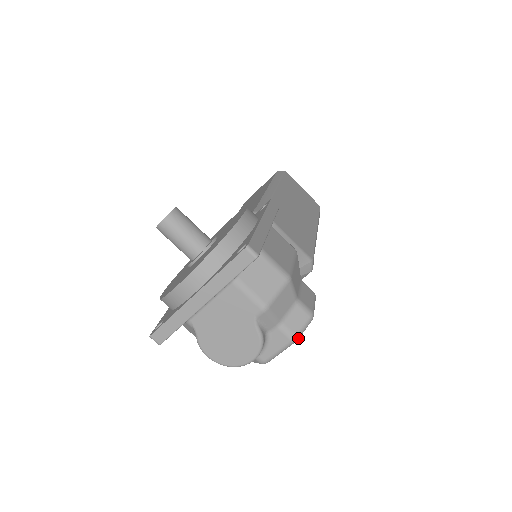
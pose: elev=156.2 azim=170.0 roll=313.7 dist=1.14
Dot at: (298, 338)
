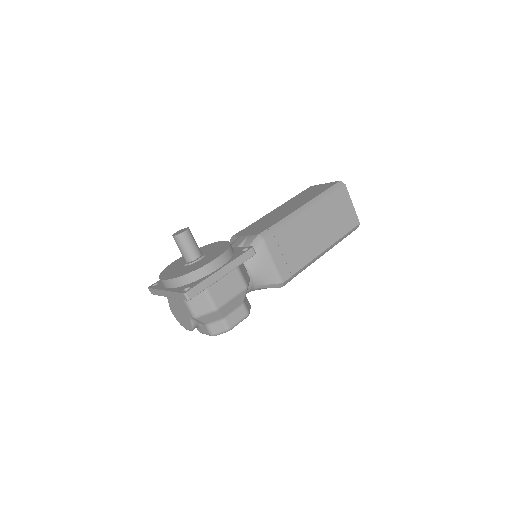
Dot at: occluded
